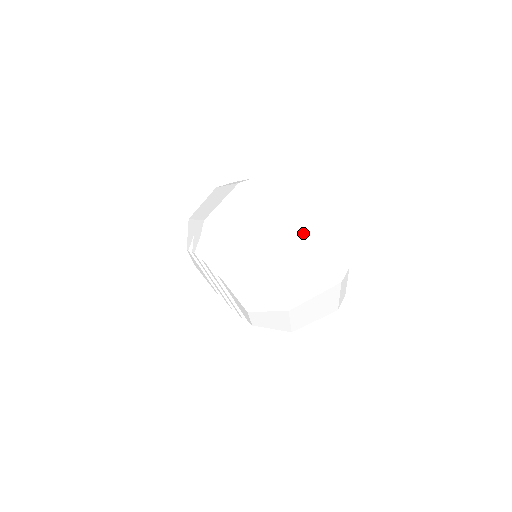
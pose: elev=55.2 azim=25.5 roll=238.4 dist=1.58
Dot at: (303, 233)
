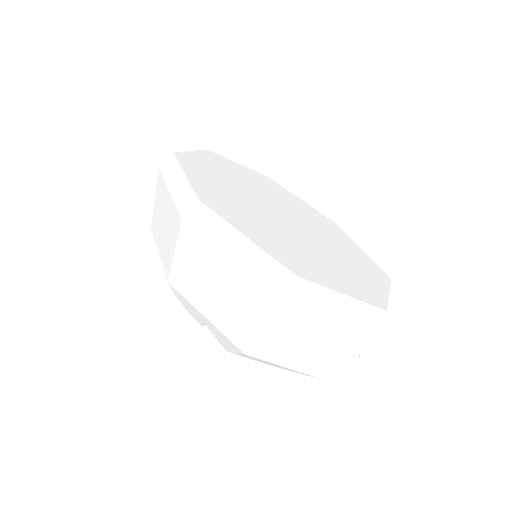
Dot at: (303, 312)
